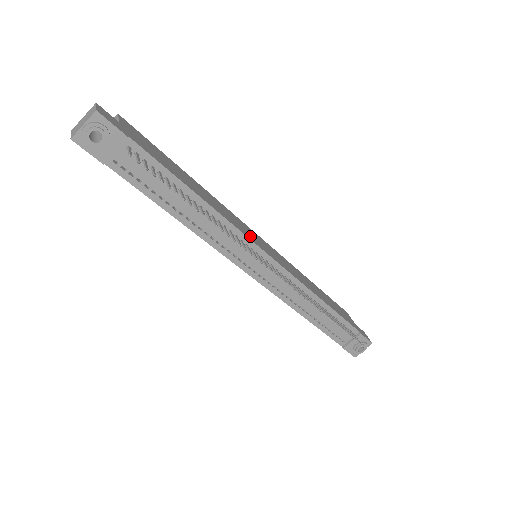
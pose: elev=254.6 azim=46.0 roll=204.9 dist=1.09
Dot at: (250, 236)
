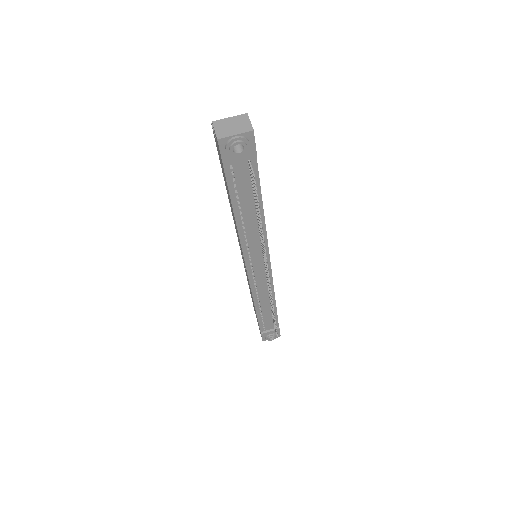
Dot at: occluded
